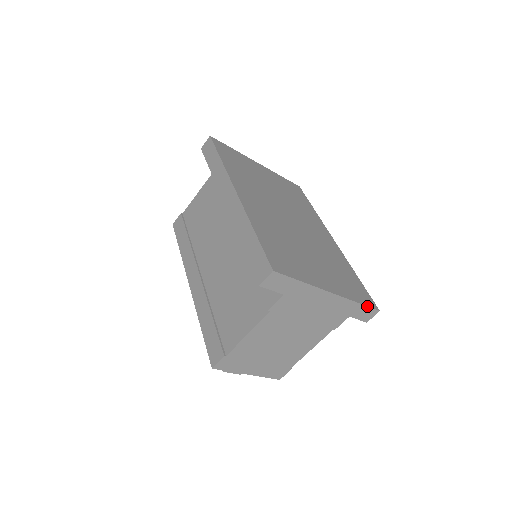
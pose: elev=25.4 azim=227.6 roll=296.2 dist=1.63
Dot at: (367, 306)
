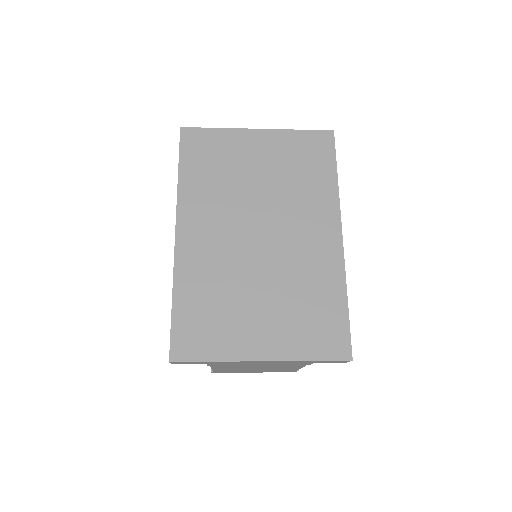
Dot at: (327, 360)
